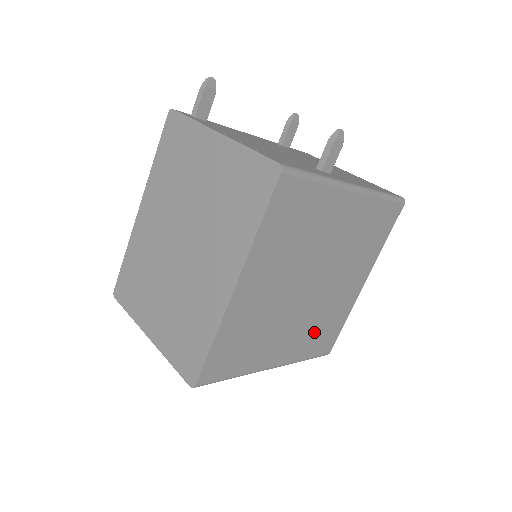
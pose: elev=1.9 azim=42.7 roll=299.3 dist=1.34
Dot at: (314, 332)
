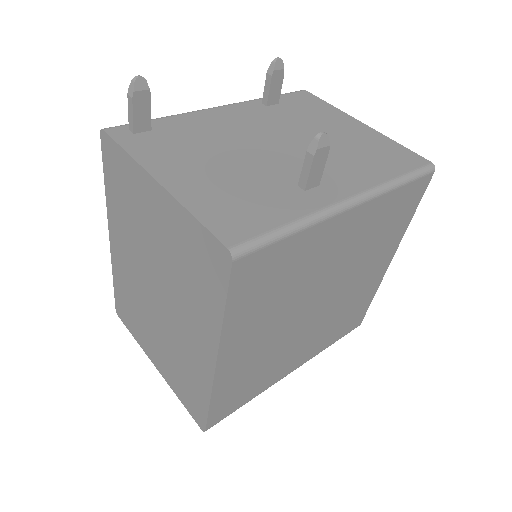
Dot at: (335, 326)
